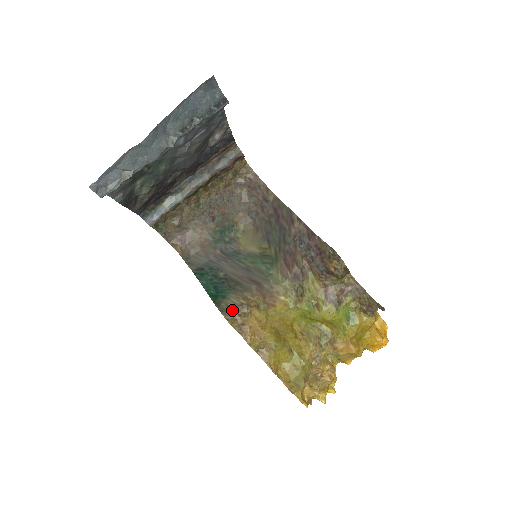
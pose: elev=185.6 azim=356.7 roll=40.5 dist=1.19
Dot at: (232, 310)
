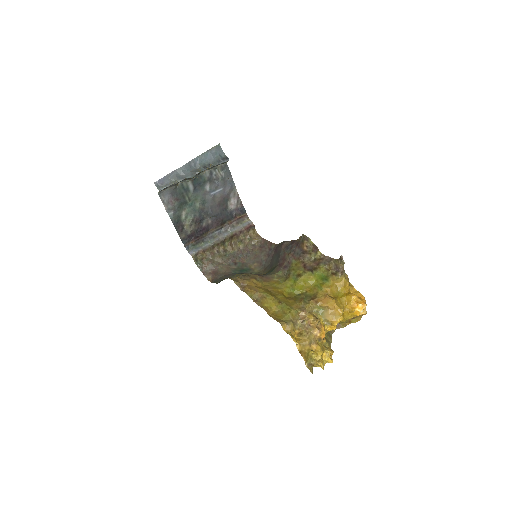
Dot at: (236, 277)
